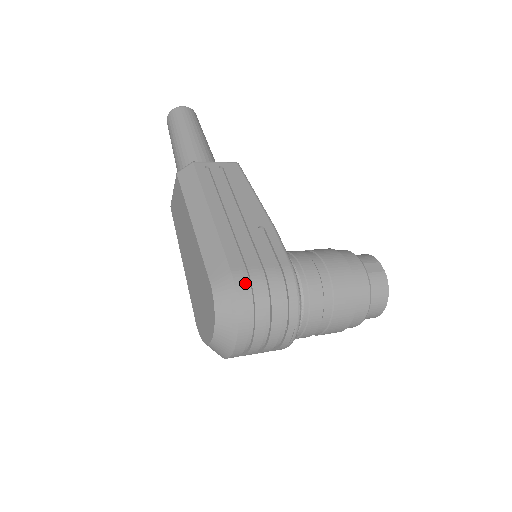
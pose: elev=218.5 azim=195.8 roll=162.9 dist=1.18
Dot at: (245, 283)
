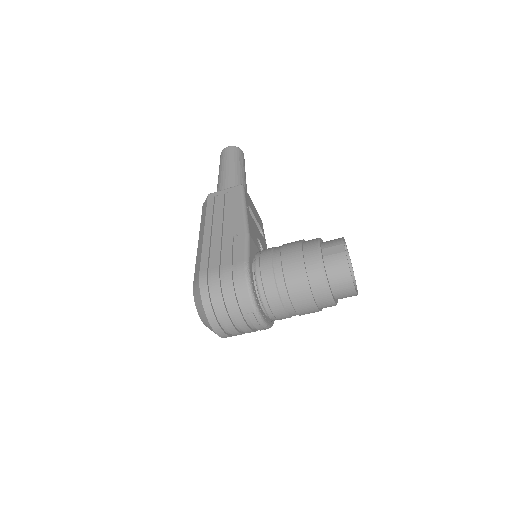
Dot at: (207, 281)
